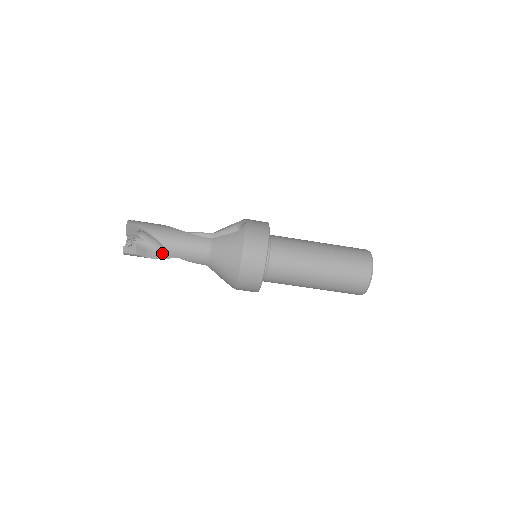
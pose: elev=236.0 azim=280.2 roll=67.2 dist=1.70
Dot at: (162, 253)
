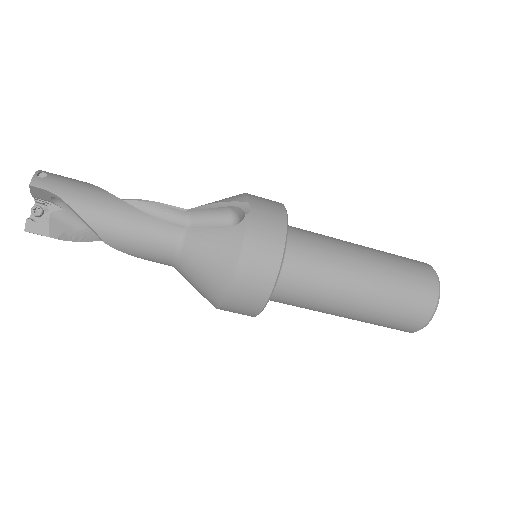
Dot at: occluded
